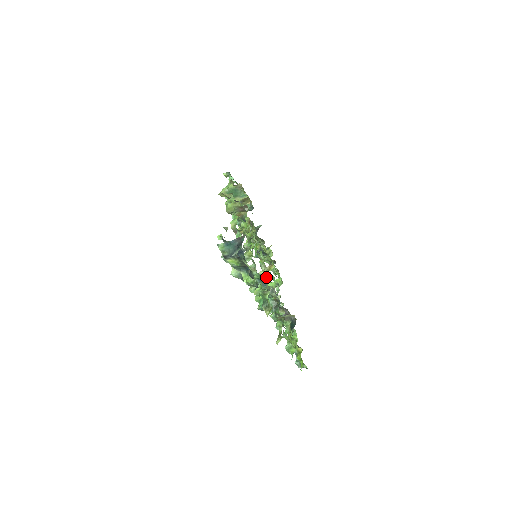
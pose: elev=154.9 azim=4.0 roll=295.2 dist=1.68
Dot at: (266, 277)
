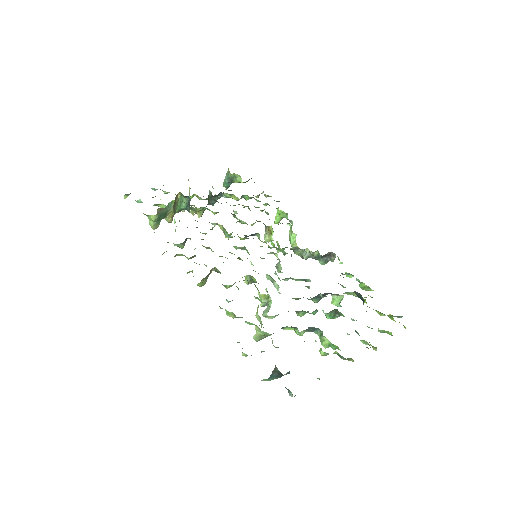
Dot at: (280, 251)
